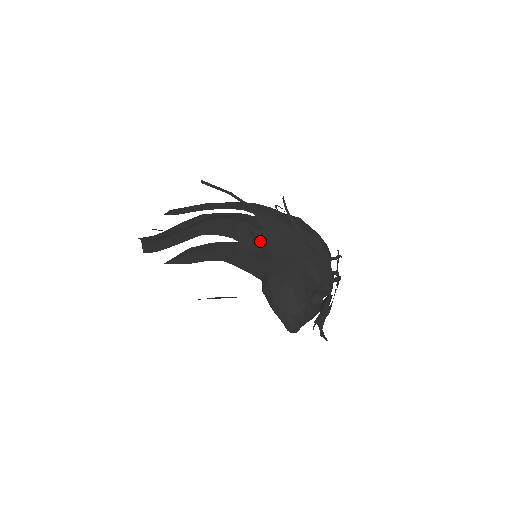
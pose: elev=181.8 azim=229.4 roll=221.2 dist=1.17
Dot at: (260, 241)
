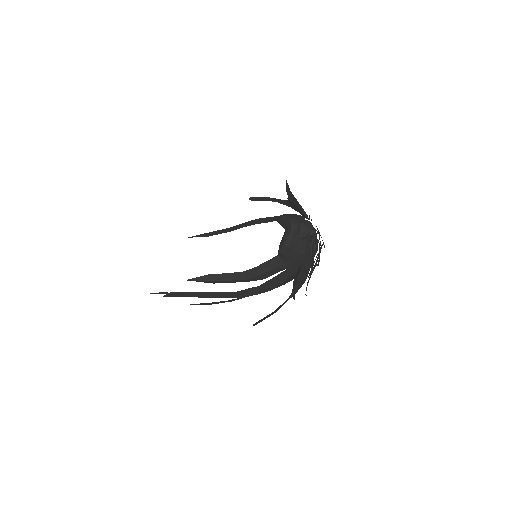
Dot at: (289, 193)
